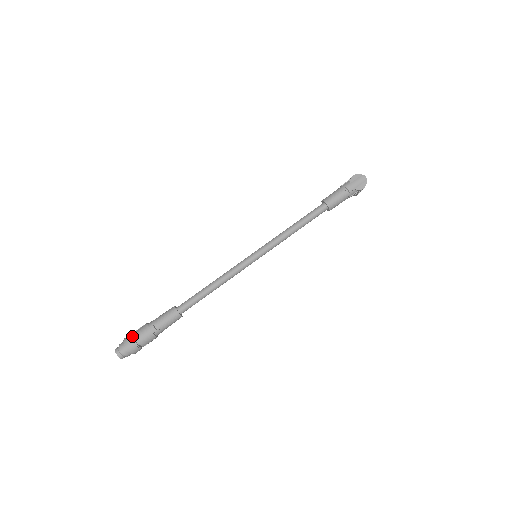
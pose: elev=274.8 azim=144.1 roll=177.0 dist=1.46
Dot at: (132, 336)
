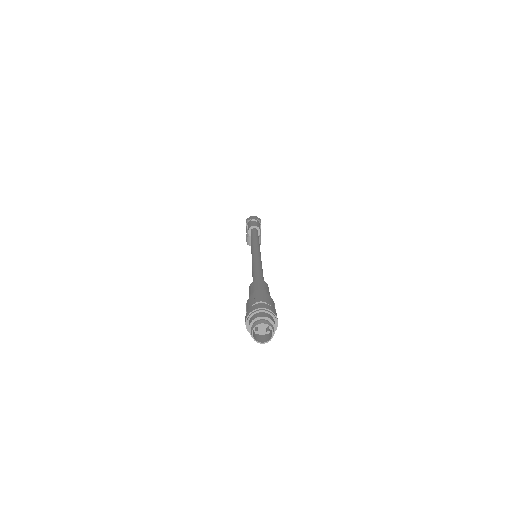
Dot at: (250, 308)
